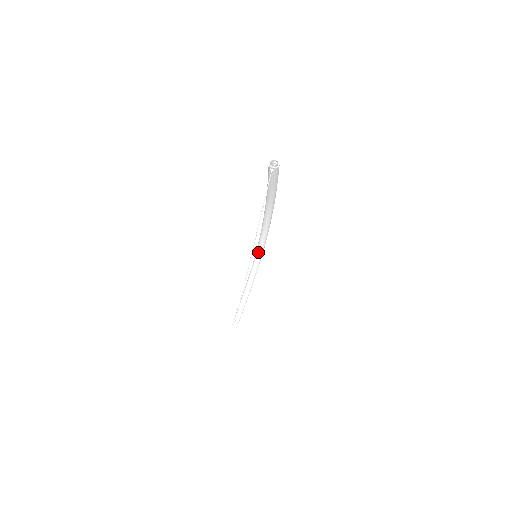
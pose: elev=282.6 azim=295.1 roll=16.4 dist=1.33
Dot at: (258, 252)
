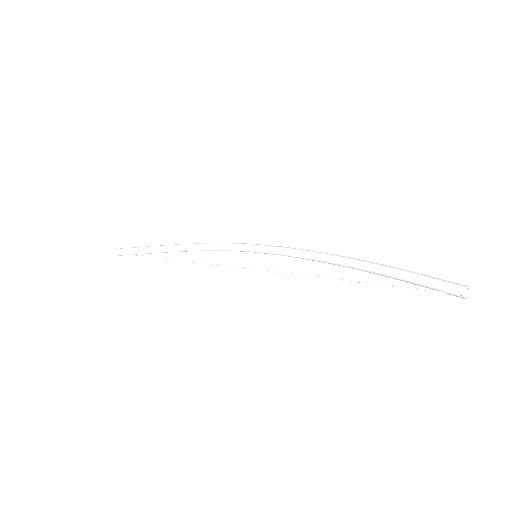
Dot at: (254, 249)
